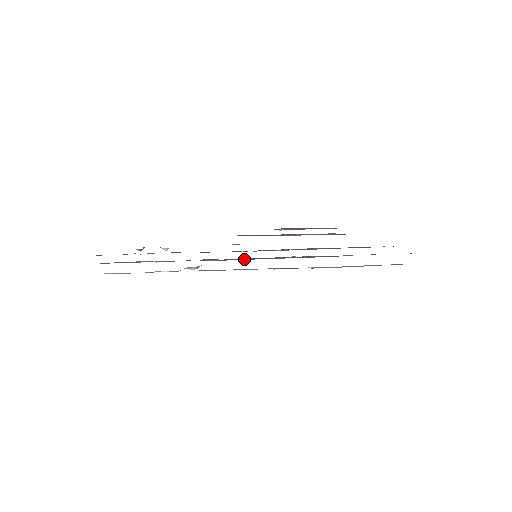
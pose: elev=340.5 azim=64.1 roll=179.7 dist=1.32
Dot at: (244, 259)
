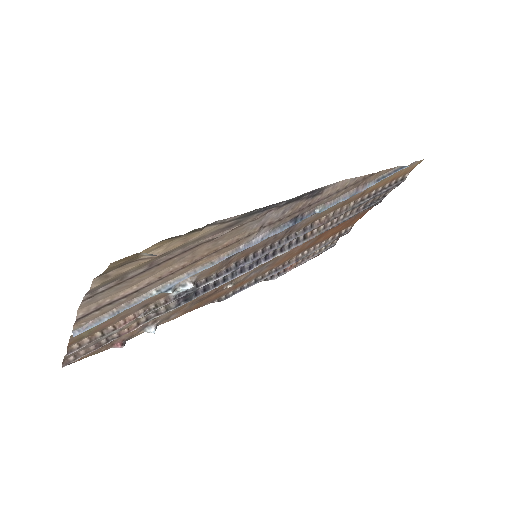
Dot at: (245, 264)
